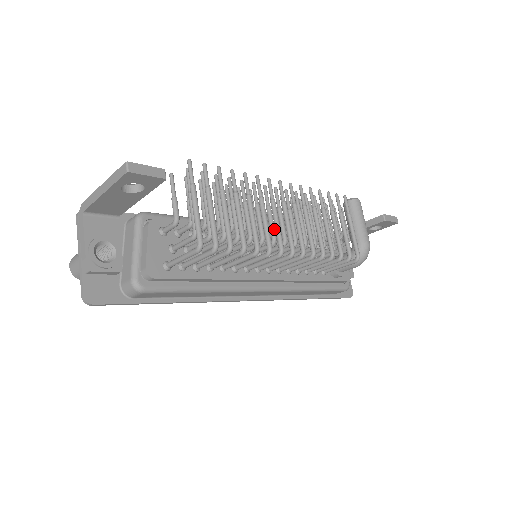
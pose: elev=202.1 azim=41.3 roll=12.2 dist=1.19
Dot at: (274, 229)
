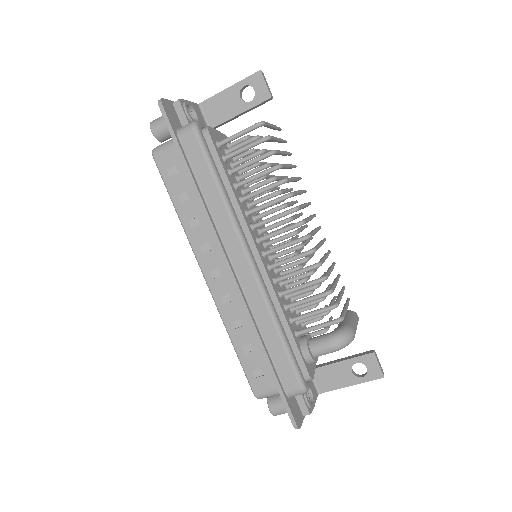
Dot at: (295, 217)
